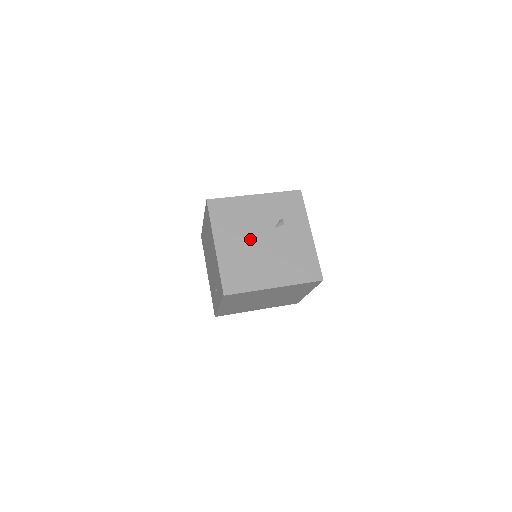
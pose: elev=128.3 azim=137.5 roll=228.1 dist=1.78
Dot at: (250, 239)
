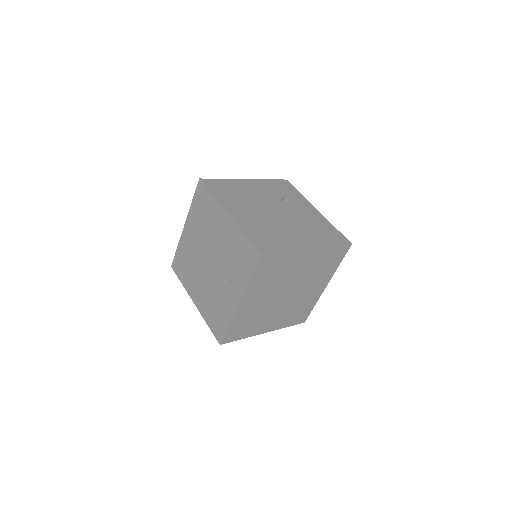
Dot at: (262, 210)
